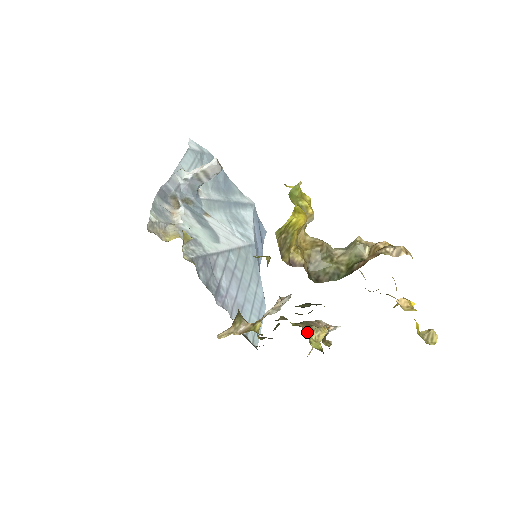
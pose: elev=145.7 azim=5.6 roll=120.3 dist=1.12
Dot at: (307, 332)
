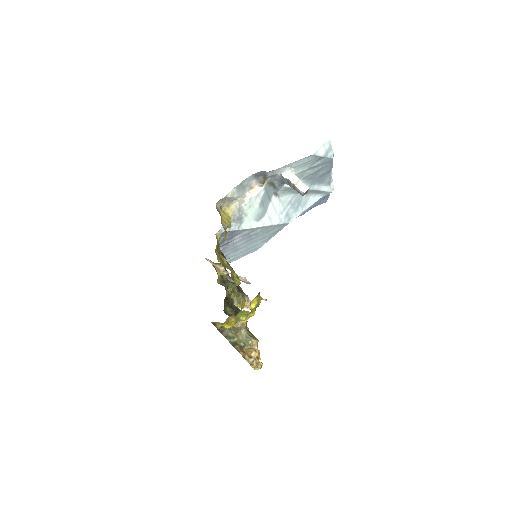
Dot at: occluded
